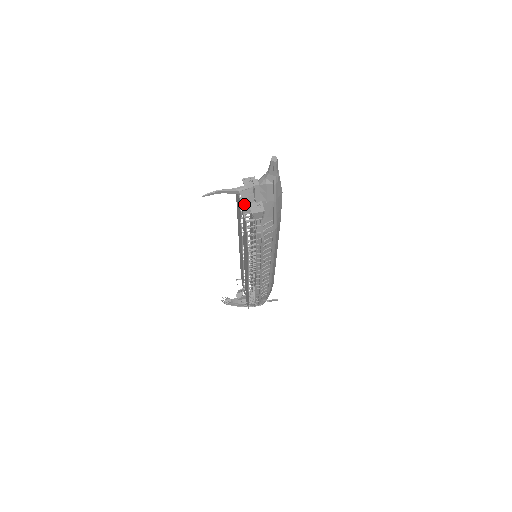
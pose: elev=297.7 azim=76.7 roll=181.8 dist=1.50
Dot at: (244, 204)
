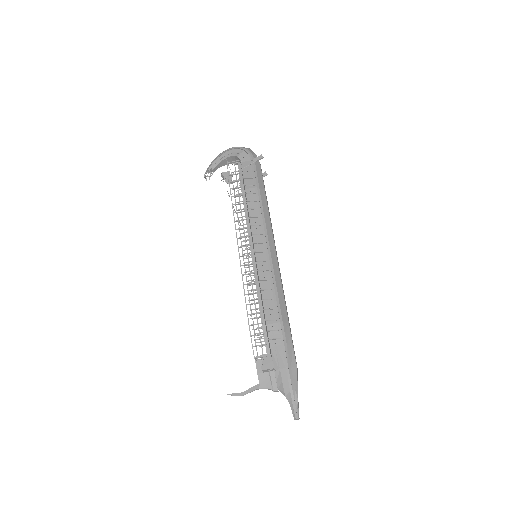
Dot at: occluded
